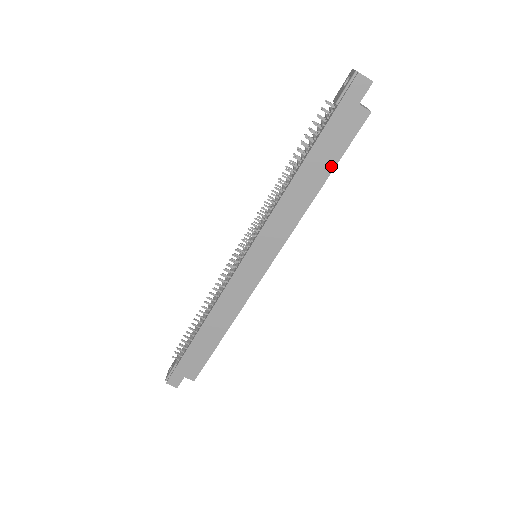
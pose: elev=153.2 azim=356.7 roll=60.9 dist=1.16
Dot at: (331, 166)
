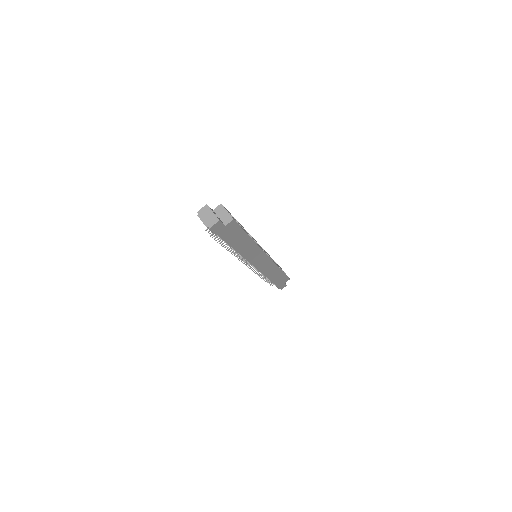
Dot at: (245, 235)
